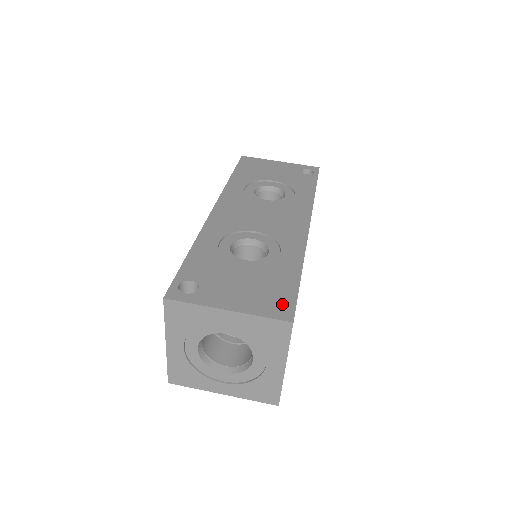
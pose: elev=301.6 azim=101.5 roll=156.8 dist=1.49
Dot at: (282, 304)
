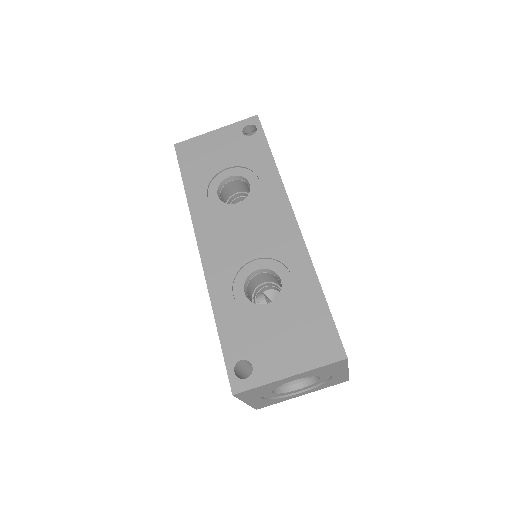
Dot at: (328, 342)
